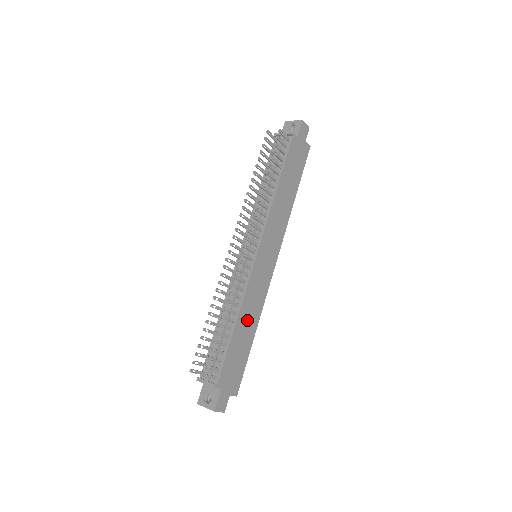
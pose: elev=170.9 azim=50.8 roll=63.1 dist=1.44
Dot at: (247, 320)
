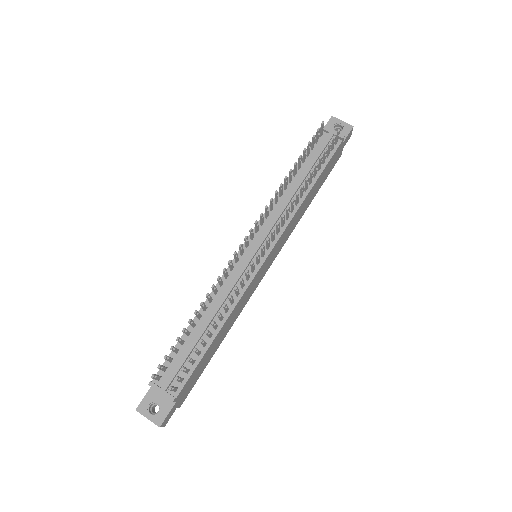
Dot at: (226, 328)
